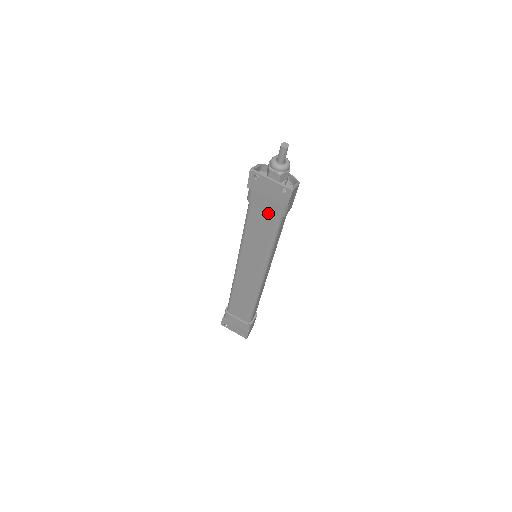
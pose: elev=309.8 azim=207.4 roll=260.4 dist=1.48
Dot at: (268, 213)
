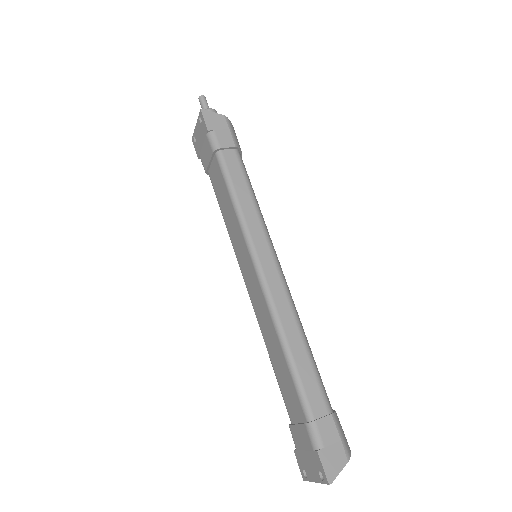
Dot at: (214, 164)
